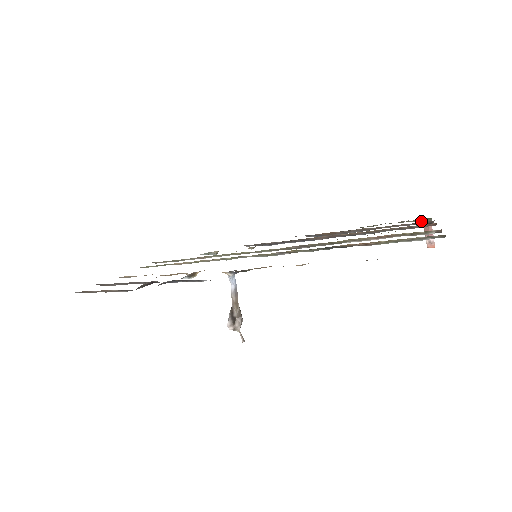
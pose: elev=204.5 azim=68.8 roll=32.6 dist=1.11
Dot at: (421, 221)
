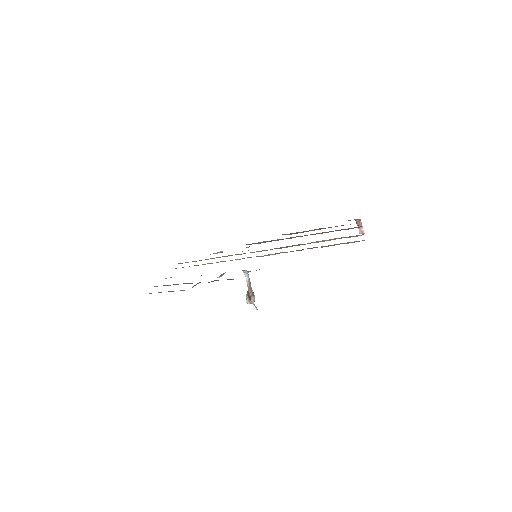
Dot at: occluded
